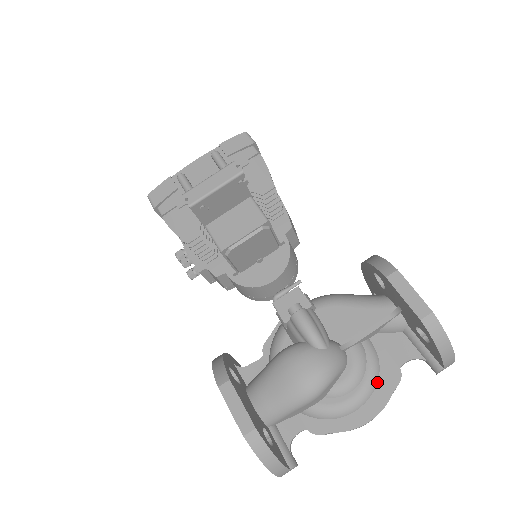
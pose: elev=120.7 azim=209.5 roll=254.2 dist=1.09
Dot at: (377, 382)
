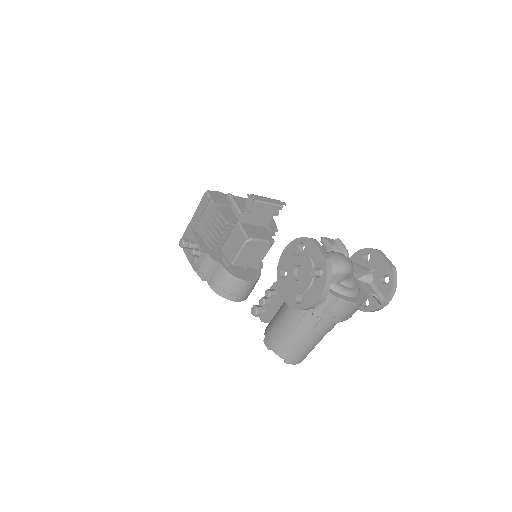
Dot at: (359, 293)
